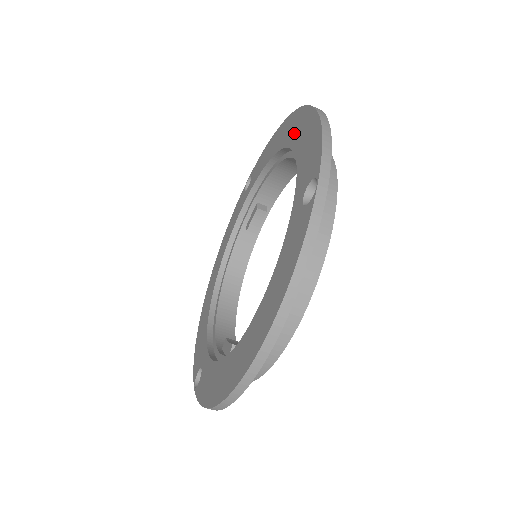
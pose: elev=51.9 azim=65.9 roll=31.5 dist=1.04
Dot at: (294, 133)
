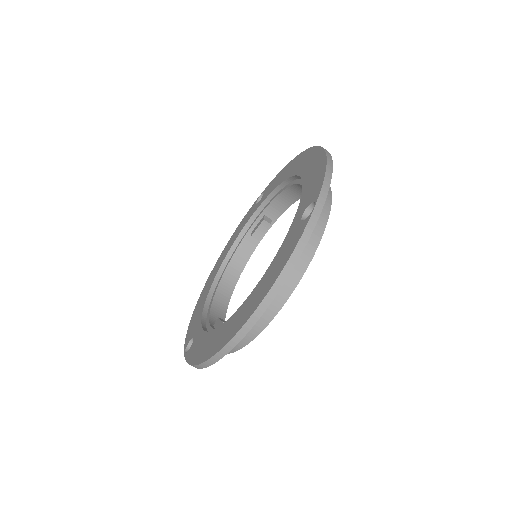
Dot at: (305, 165)
